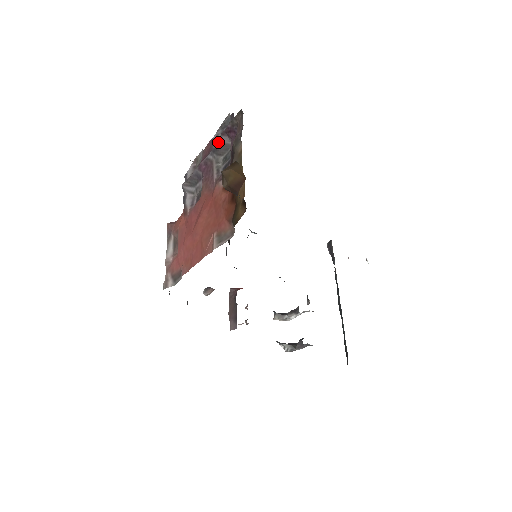
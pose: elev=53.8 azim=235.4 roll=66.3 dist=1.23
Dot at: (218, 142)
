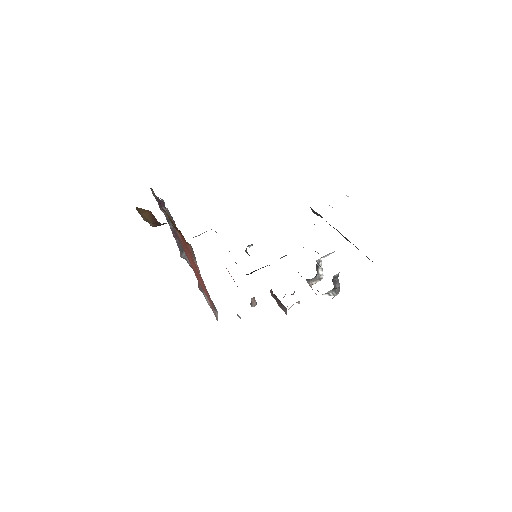
Dot at: occluded
